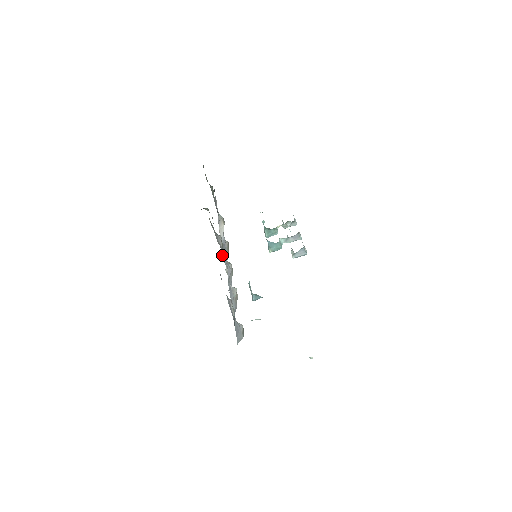
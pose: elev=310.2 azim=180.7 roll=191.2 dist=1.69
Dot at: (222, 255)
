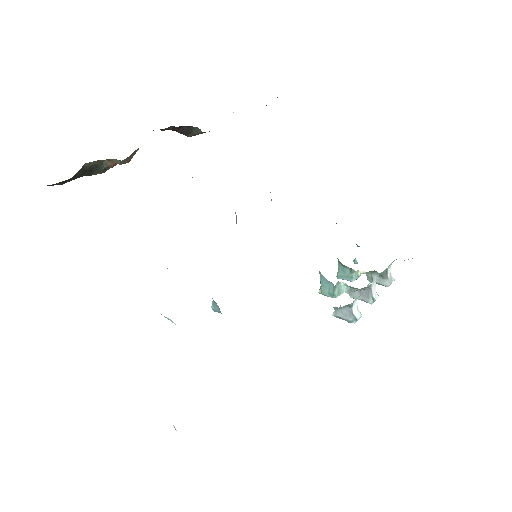
Dot at: occluded
